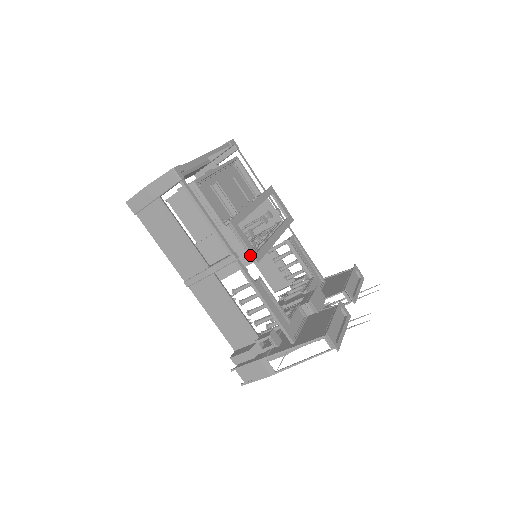
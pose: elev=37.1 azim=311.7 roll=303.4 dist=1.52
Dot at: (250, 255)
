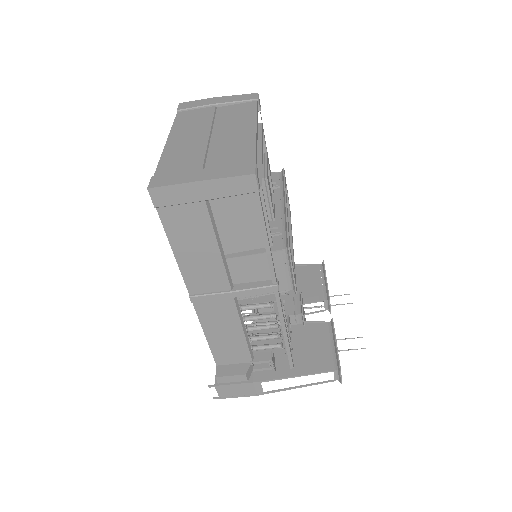
Dot at: (290, 283)
